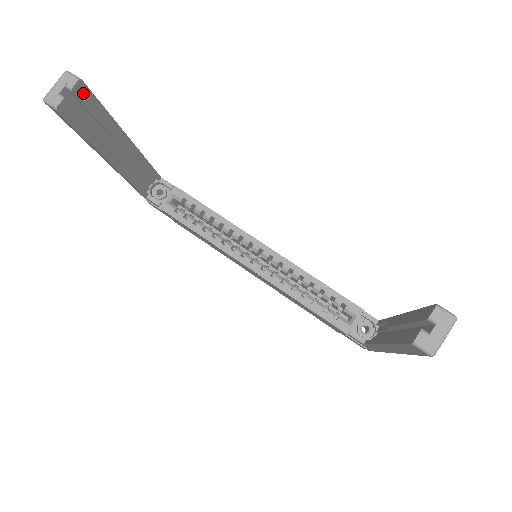
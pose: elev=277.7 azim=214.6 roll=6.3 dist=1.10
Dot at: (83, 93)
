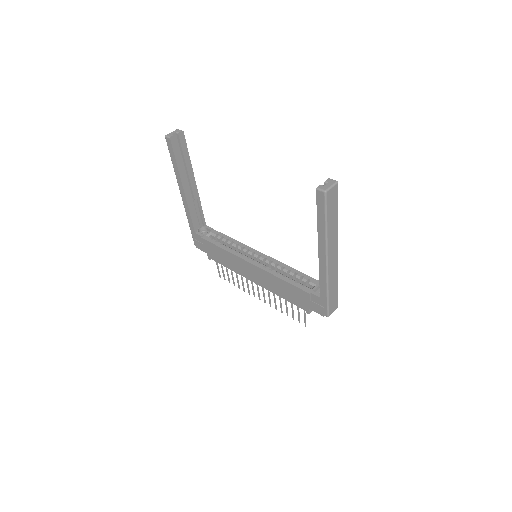
Dot at: (182, 138)
